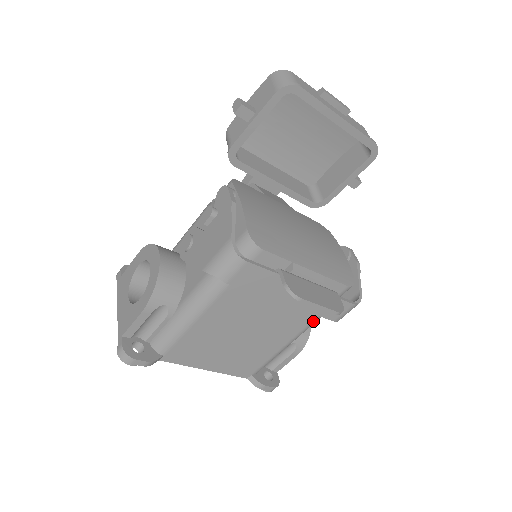
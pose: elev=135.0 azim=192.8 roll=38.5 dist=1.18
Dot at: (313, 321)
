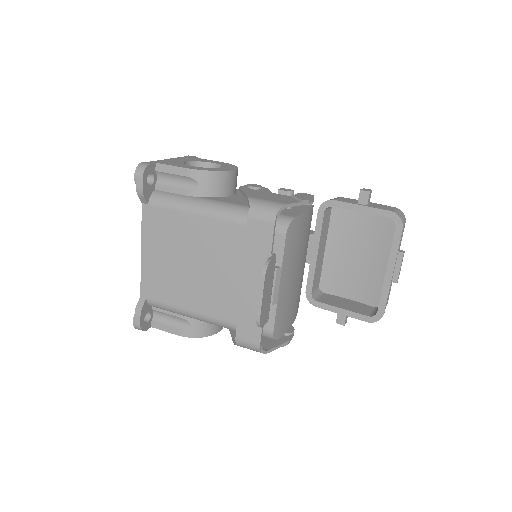
Dot at: (226, 322)
